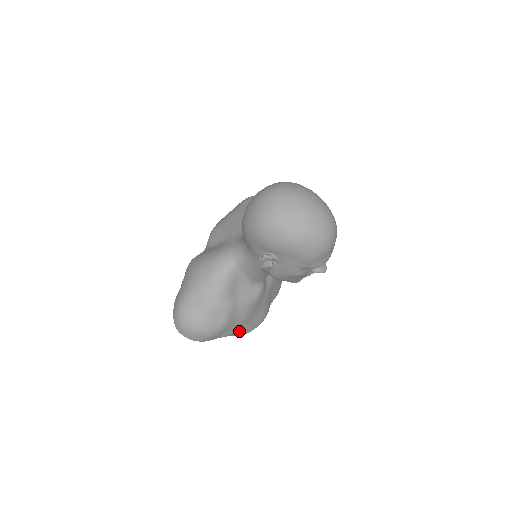
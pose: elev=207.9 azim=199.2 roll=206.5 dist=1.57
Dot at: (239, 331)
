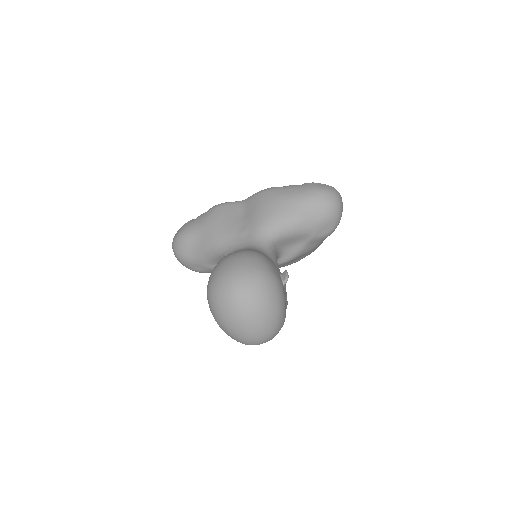
Dot at: occluded
